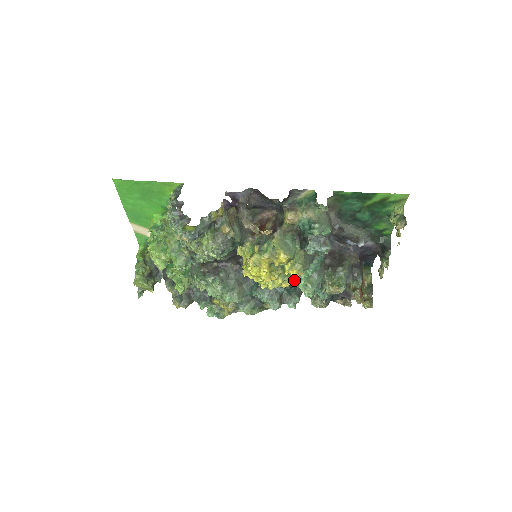
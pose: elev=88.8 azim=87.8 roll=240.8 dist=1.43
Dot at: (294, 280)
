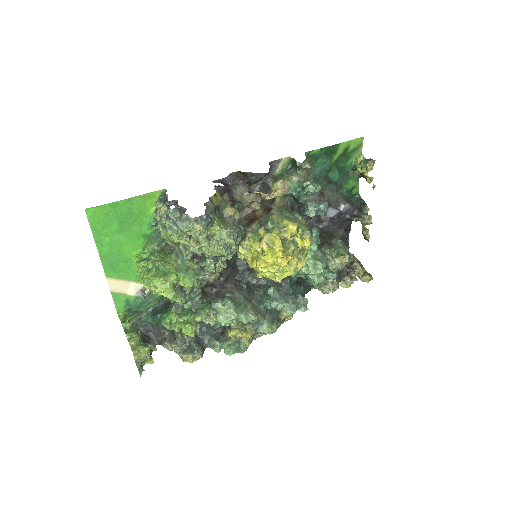
Dot at: occluded
